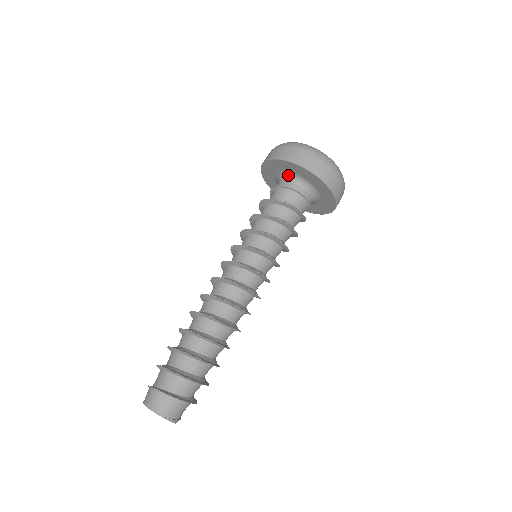
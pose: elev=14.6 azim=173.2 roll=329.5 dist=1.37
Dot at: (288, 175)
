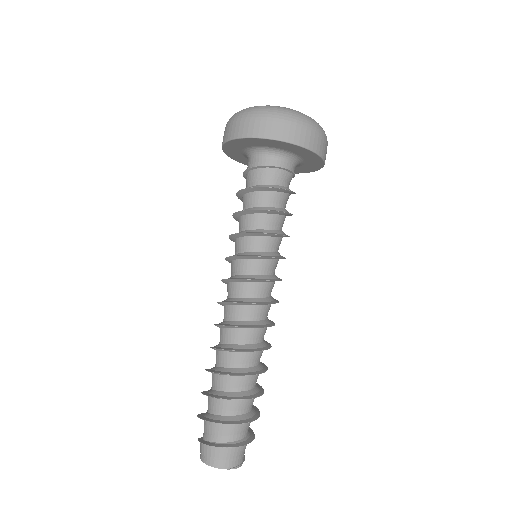
Dot at: (261, 150)
